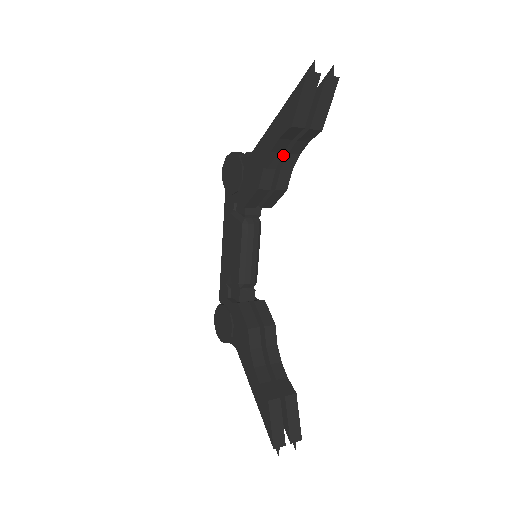
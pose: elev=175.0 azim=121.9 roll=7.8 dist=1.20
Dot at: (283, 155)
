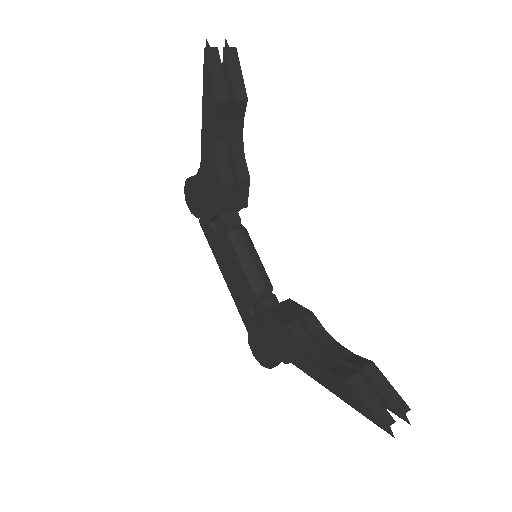
Dot at: (228, 145)
